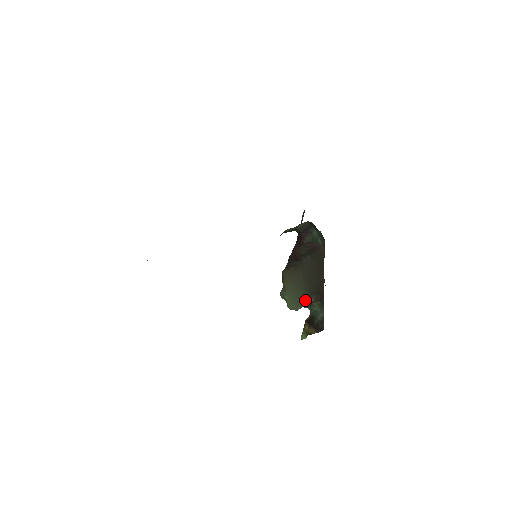
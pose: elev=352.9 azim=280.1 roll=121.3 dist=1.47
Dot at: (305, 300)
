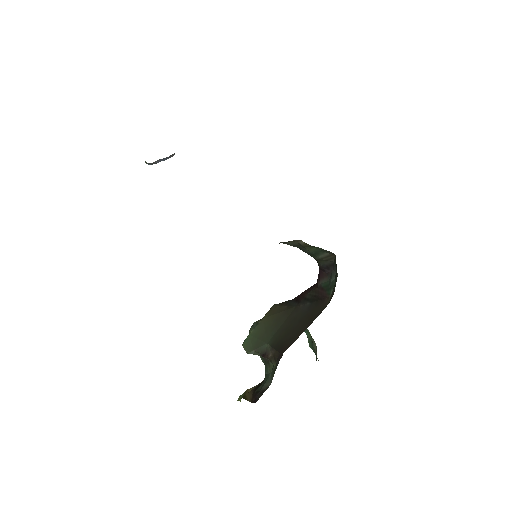
Dot at: (263, 348)
